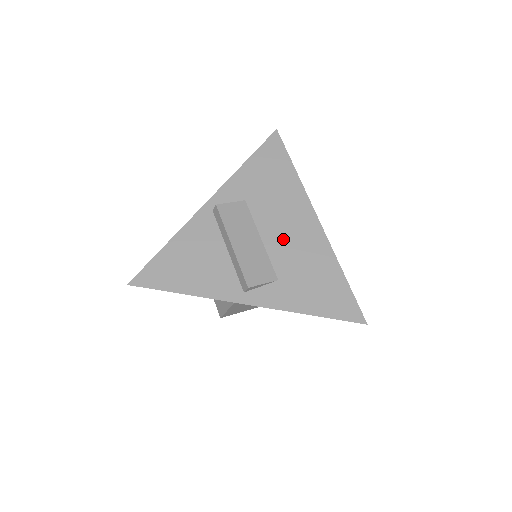
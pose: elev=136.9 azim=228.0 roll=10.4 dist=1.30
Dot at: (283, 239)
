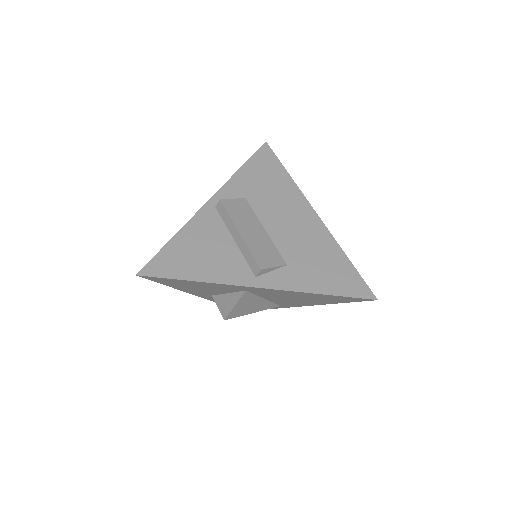
Dot at: (286, 229)
